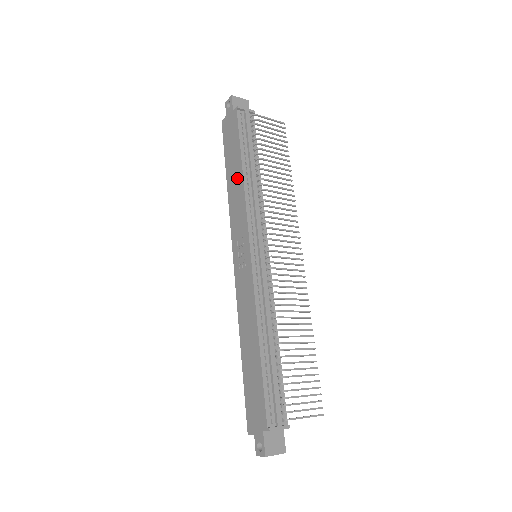
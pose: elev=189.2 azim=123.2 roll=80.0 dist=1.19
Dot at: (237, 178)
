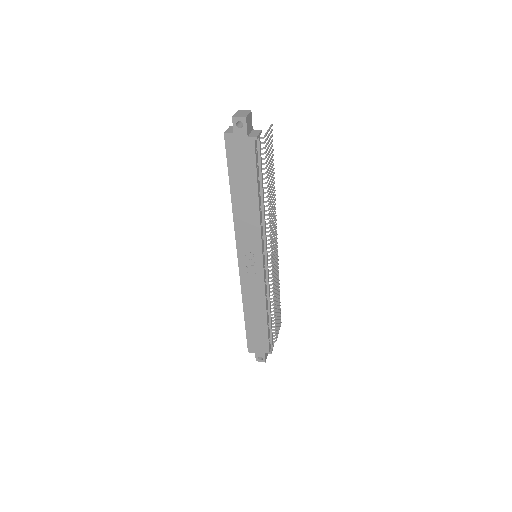
Dot at: (250, 205)
